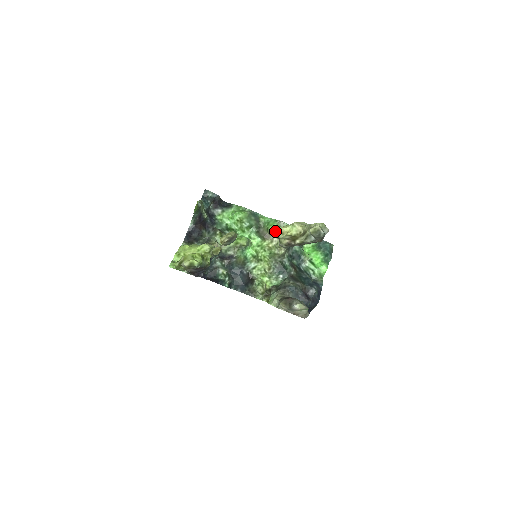
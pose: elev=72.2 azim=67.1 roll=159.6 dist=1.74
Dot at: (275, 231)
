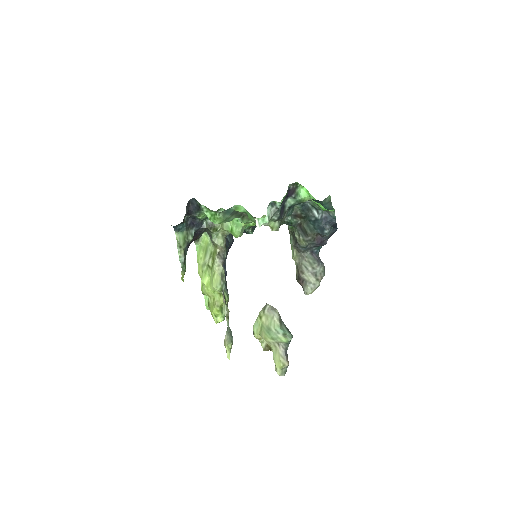
Dot at: occluded
